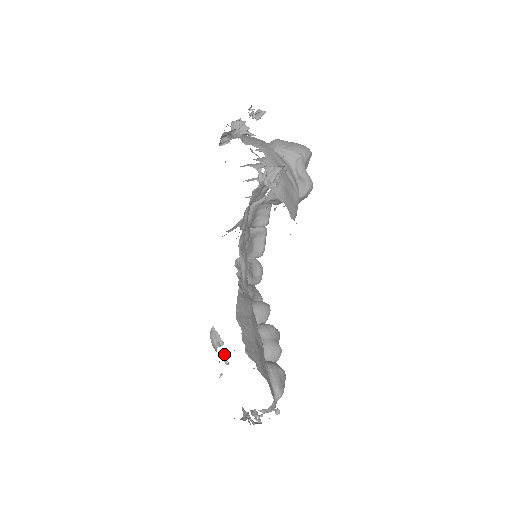
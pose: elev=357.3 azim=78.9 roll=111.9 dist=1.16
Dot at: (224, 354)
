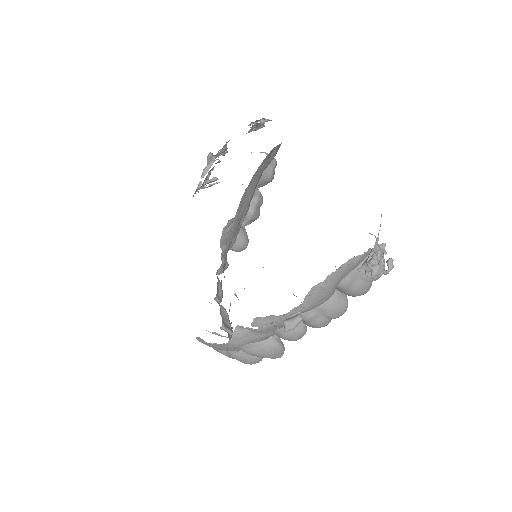
Dot at: (287, 328)
